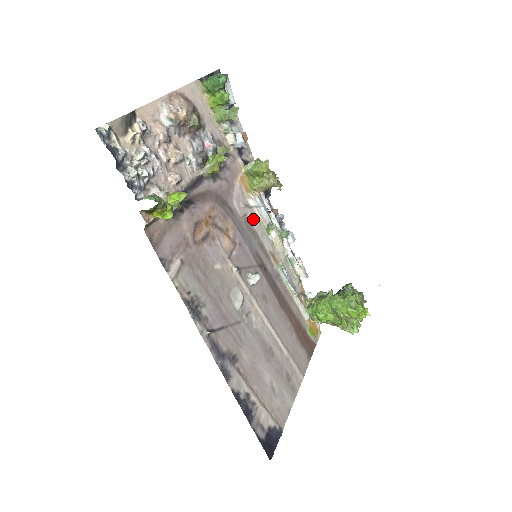
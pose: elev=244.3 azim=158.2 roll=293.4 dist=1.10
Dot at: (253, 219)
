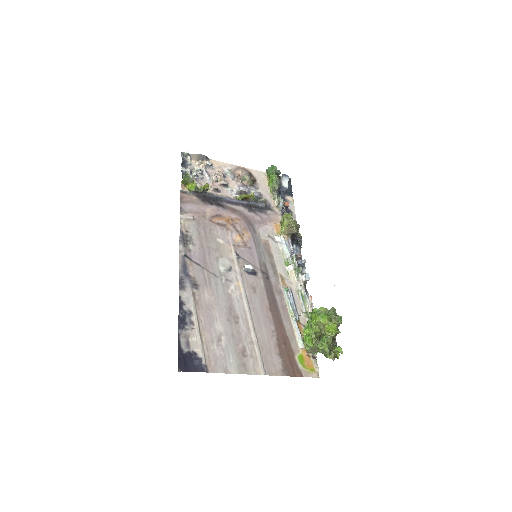
Dot at: (274, 248)
